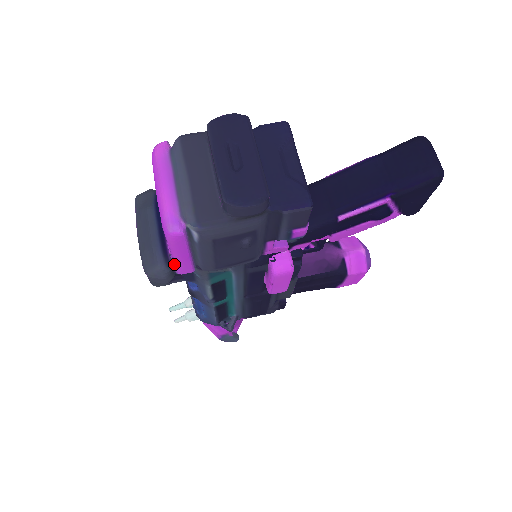
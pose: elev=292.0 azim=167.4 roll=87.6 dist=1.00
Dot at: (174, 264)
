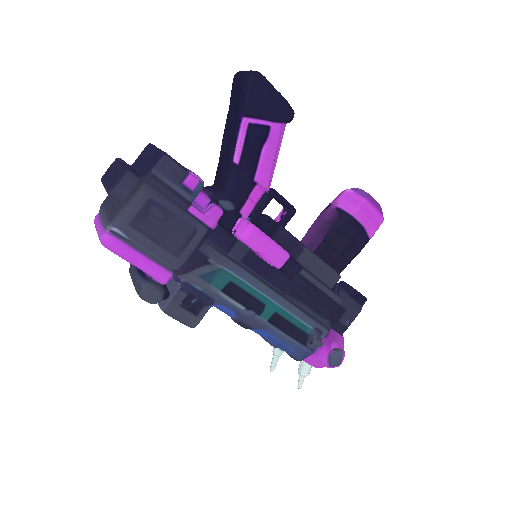
Dot at: (149, 276)
